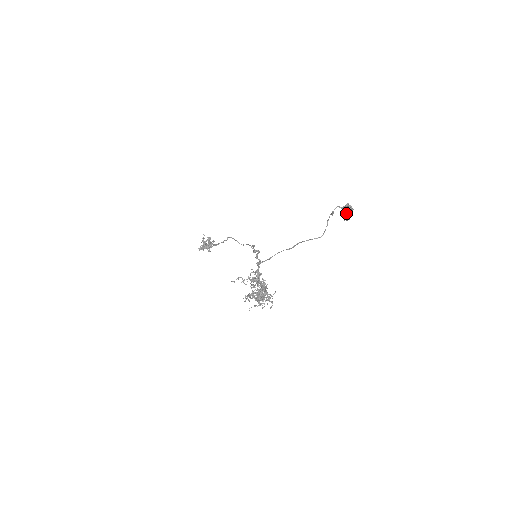
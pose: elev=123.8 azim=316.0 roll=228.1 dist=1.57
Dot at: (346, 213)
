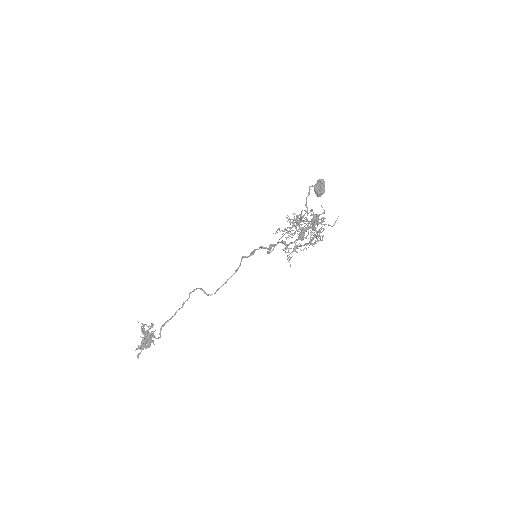
Dot at: (321, 186)
